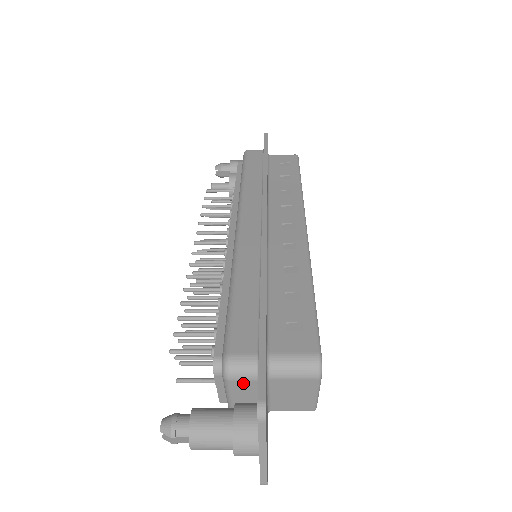
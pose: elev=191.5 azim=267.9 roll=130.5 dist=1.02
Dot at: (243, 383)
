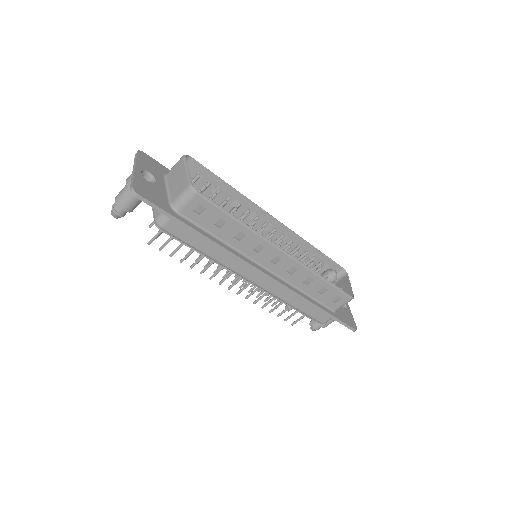
Dot at: occluded
